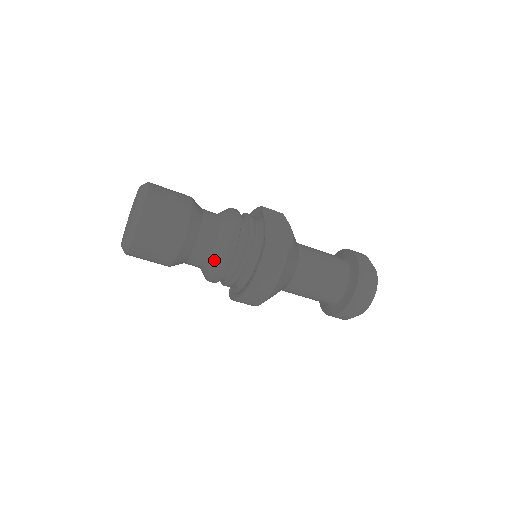
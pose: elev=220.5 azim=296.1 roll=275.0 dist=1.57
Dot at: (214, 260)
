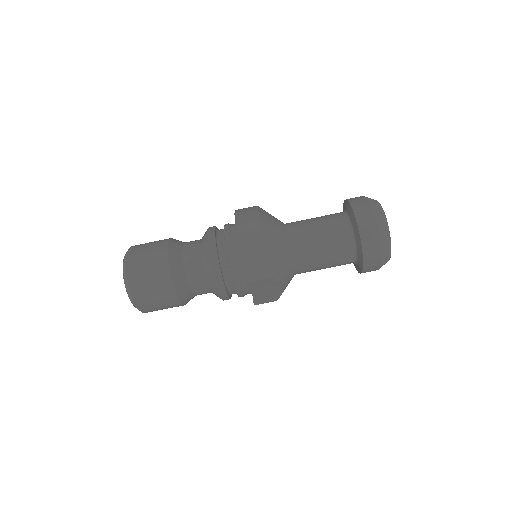
Dot at: (203, 245)
